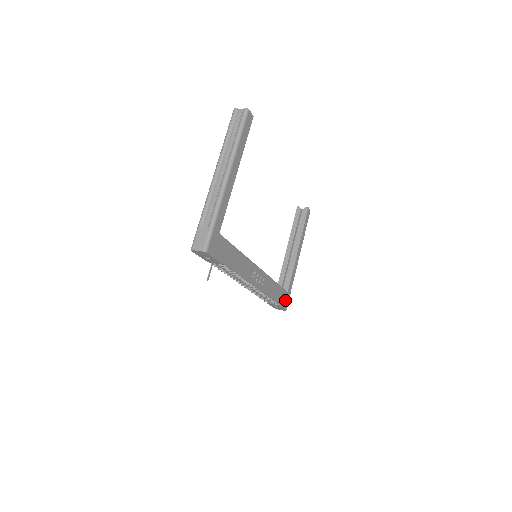
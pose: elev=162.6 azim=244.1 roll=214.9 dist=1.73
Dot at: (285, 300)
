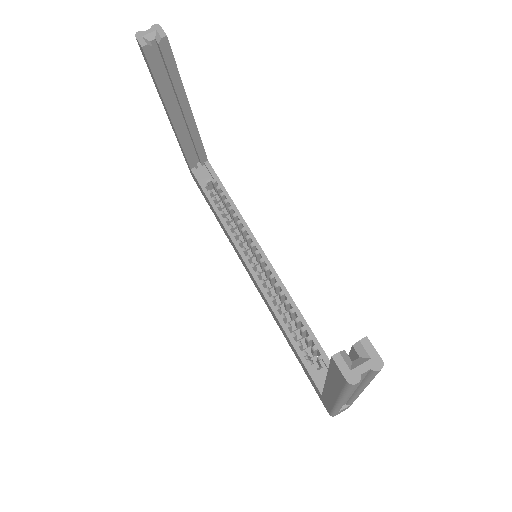
Dot at: occluded
